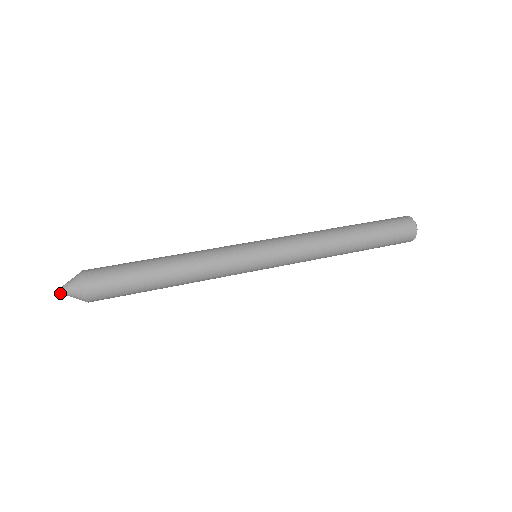
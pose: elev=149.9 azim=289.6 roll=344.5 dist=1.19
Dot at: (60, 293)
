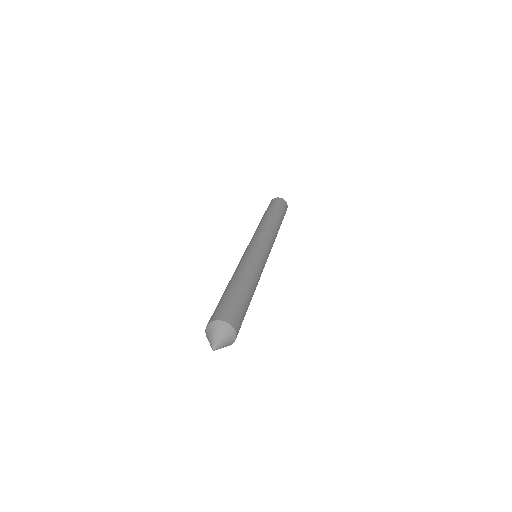
Dot at: (216, 349)
